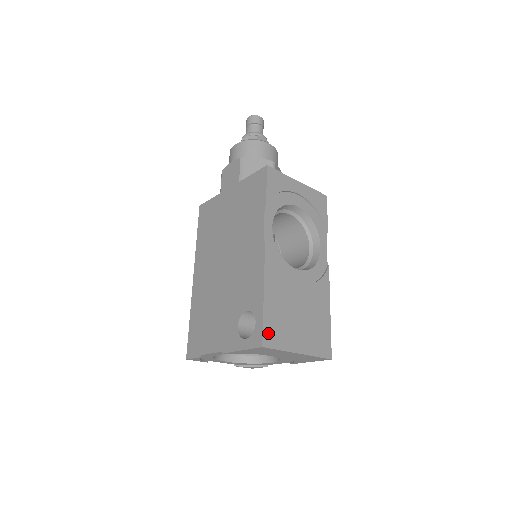
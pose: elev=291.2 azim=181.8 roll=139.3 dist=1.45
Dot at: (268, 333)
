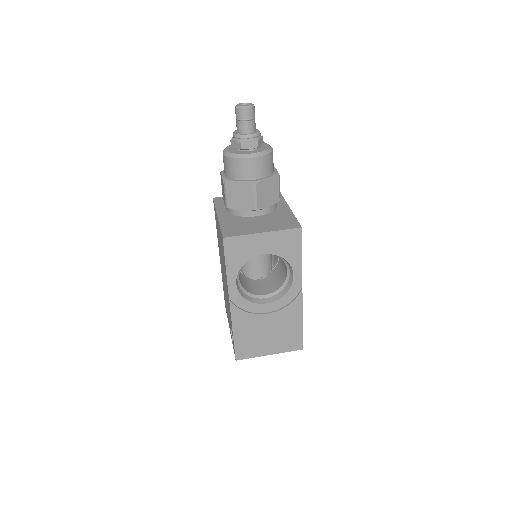
Dot at: (240, 352)
